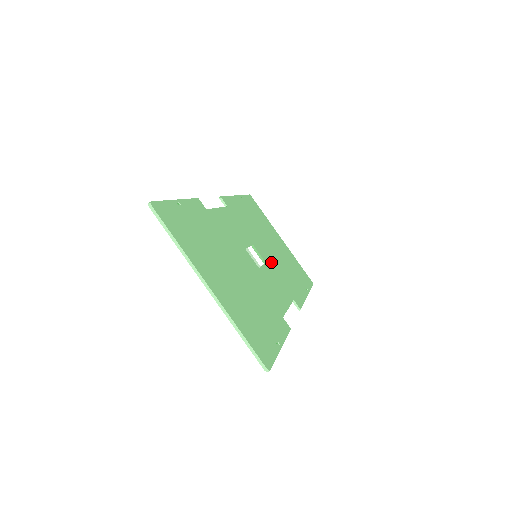
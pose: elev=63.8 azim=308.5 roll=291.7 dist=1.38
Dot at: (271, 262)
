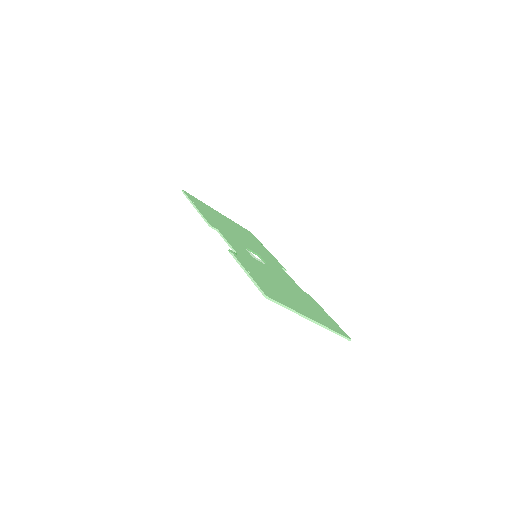
Dot at: (255, 249)
